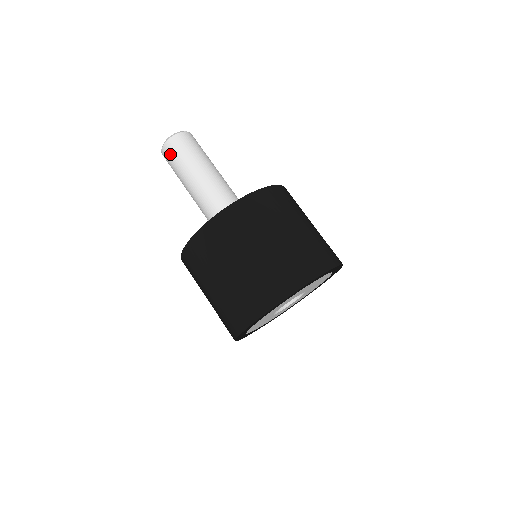
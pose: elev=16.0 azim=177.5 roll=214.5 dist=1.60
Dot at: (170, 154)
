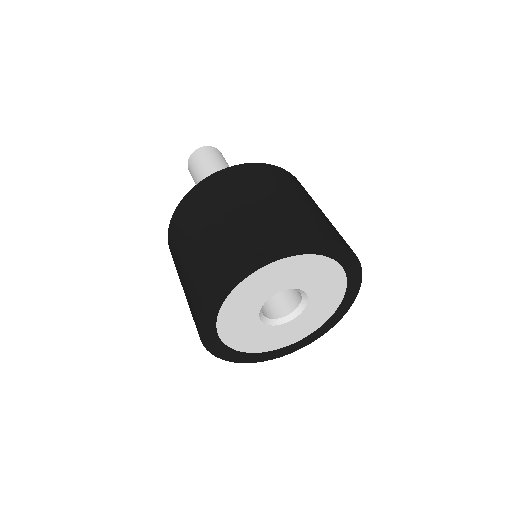
Dot at: (203, 154)
